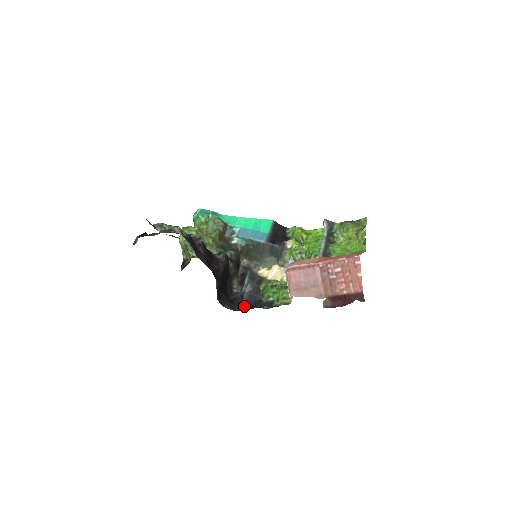
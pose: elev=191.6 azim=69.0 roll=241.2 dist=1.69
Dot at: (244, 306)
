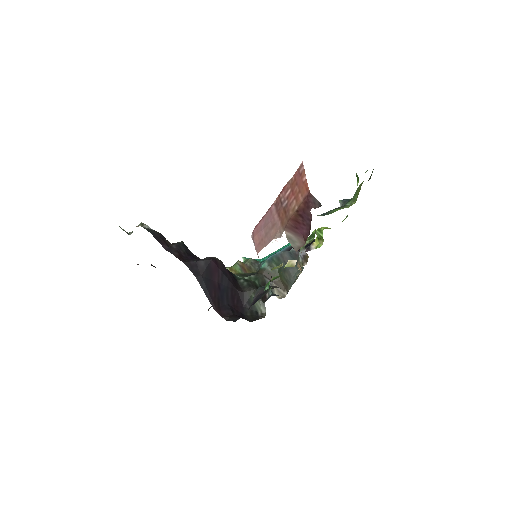
Dot at: occluded
